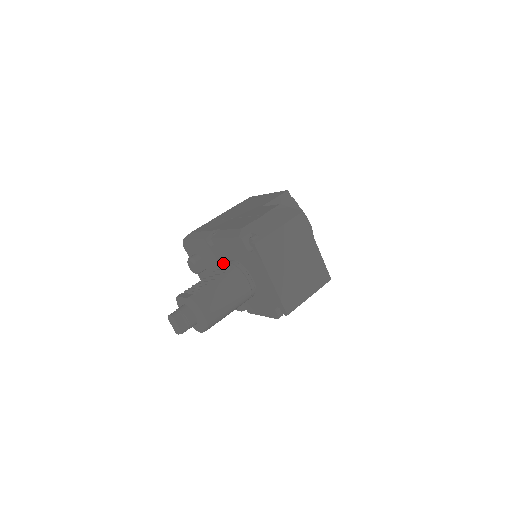
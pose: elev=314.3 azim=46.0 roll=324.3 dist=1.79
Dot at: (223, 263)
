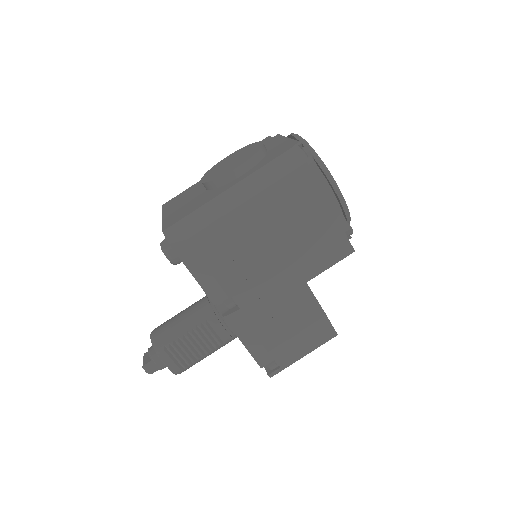
Dot at: occluded
